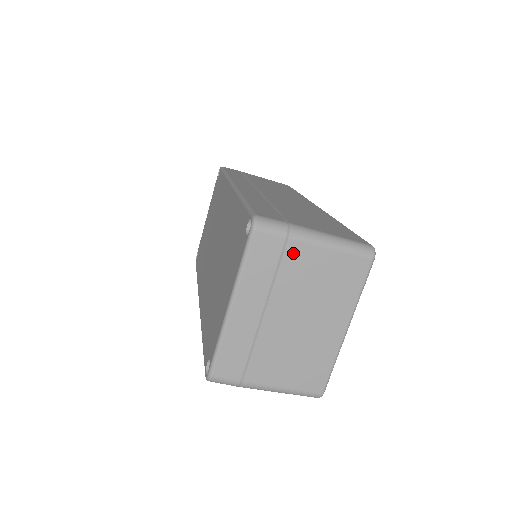
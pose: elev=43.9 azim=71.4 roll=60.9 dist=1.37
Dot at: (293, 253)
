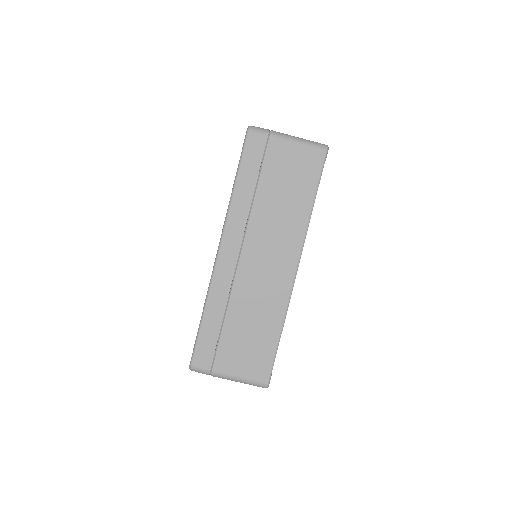
Dot at: occluded
